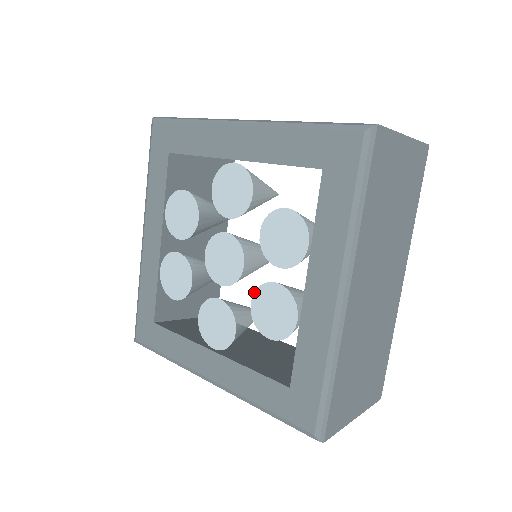
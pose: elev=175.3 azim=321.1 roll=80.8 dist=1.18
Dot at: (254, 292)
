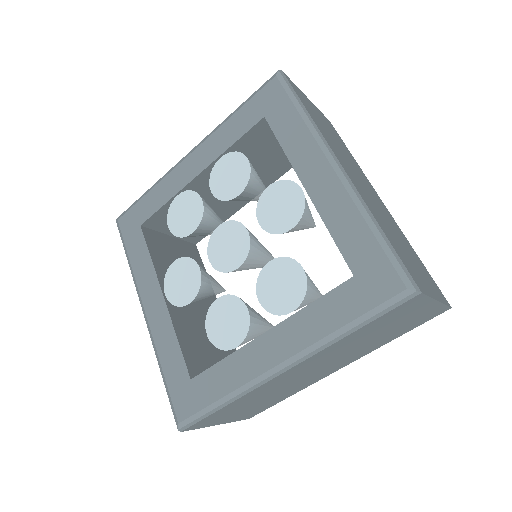
Dot at: (227, 294)
